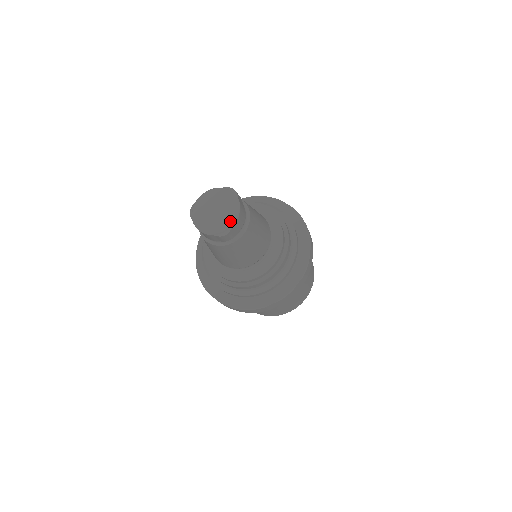
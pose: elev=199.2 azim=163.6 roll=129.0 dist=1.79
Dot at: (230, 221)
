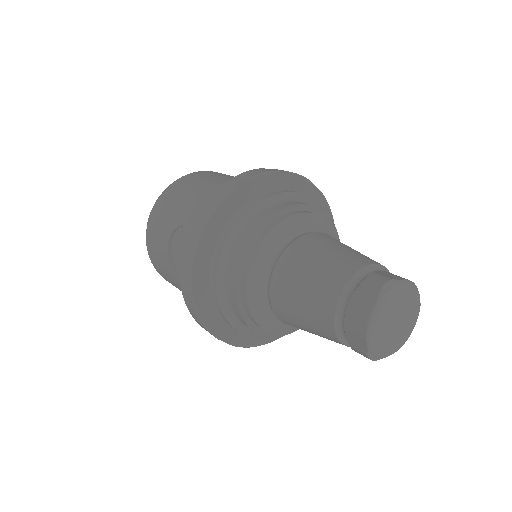
Dot at: (389, 351)
